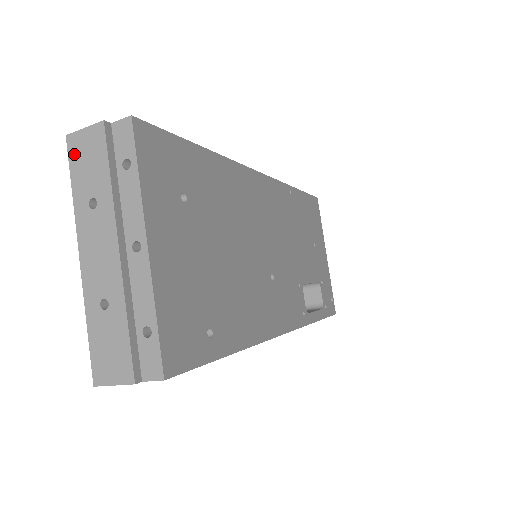
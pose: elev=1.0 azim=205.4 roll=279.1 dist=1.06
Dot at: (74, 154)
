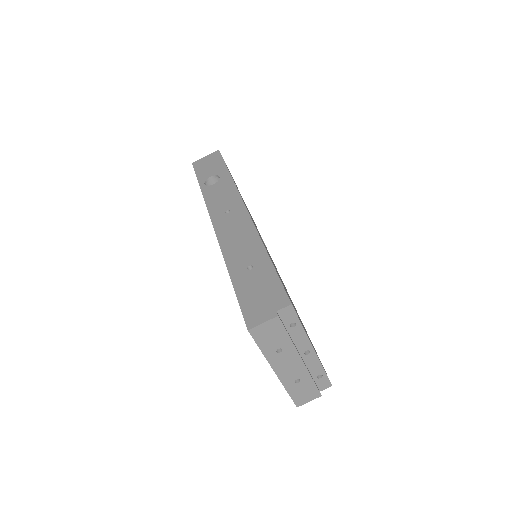
Dot at: (258, 336)
